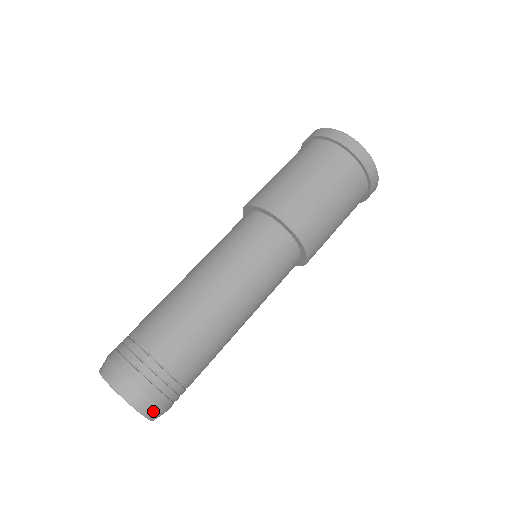
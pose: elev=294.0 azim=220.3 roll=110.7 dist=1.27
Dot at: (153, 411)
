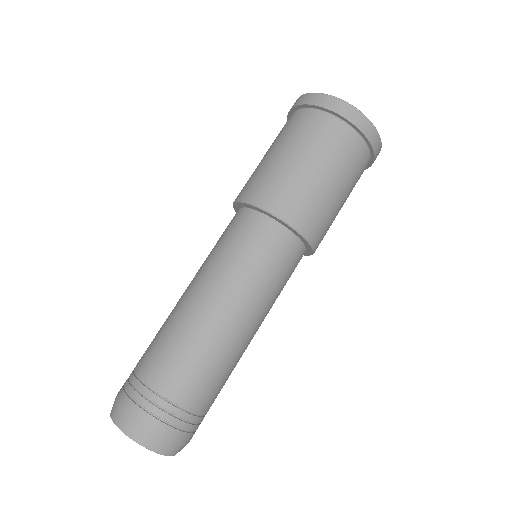
Dot at: (179, 449)
